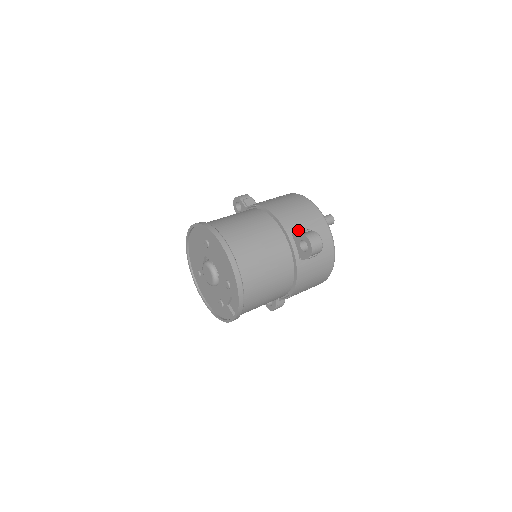
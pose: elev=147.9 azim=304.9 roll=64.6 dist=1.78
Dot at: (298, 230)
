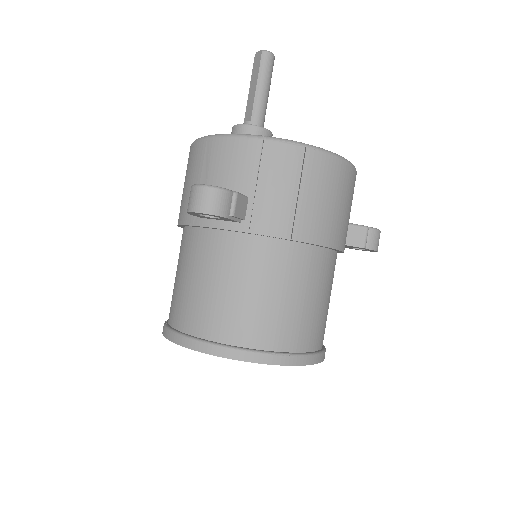
Dot at: (347, 231)
